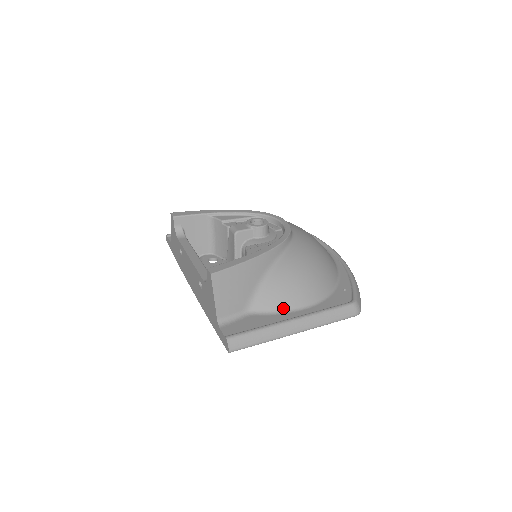
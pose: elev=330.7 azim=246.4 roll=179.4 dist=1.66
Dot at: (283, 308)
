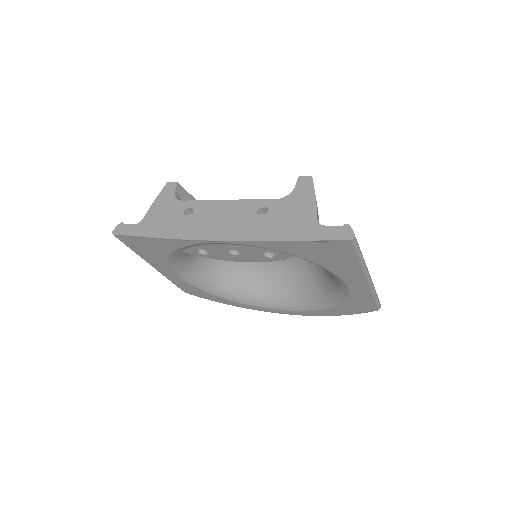
Dot at: occluded
